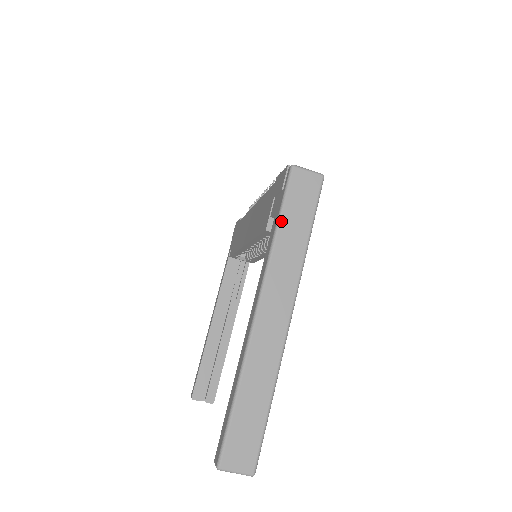
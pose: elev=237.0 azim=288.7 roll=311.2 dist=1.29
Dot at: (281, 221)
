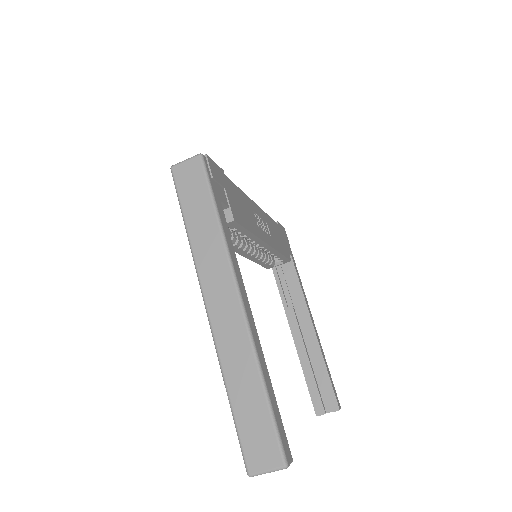
Dot at: (185, 219)
